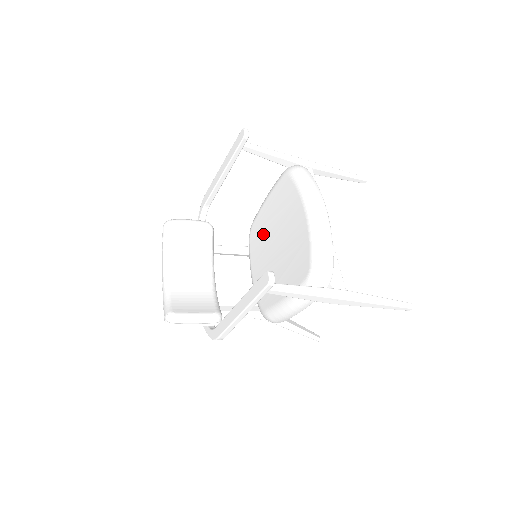
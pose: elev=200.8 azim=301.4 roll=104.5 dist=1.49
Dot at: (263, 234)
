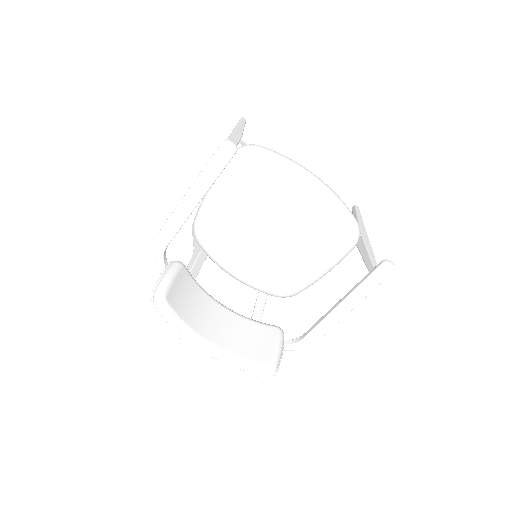
Dot at: (235, 232)
